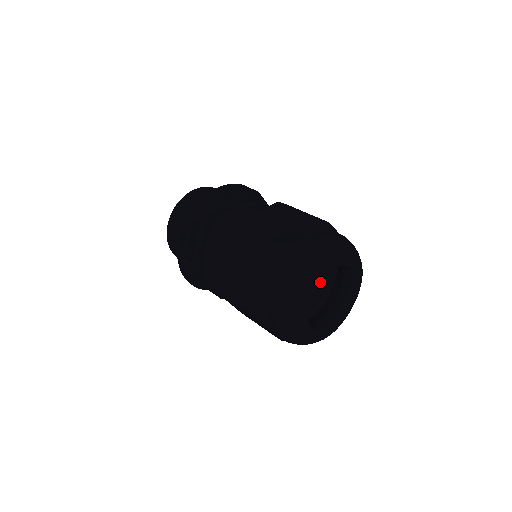
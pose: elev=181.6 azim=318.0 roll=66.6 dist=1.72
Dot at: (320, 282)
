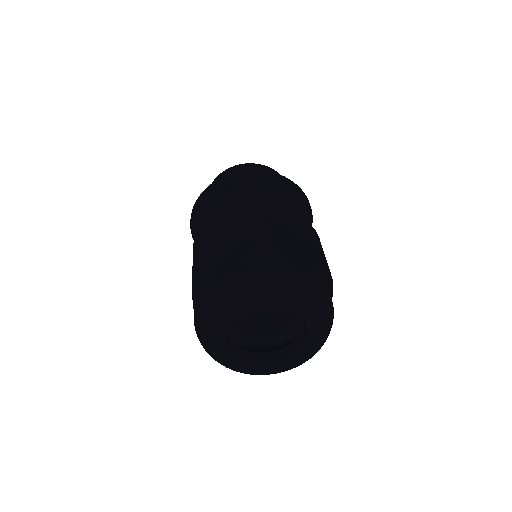
Dot at: (226, 327)
